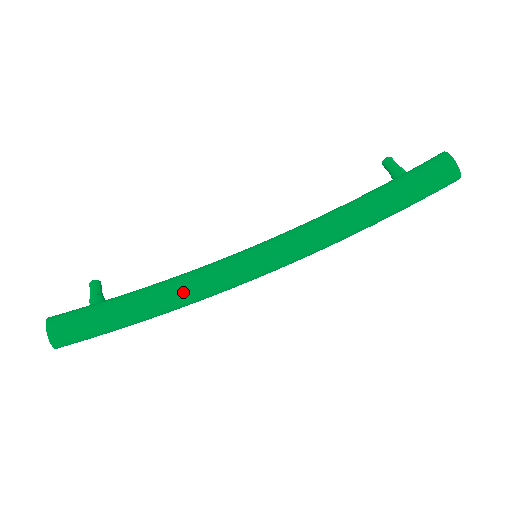
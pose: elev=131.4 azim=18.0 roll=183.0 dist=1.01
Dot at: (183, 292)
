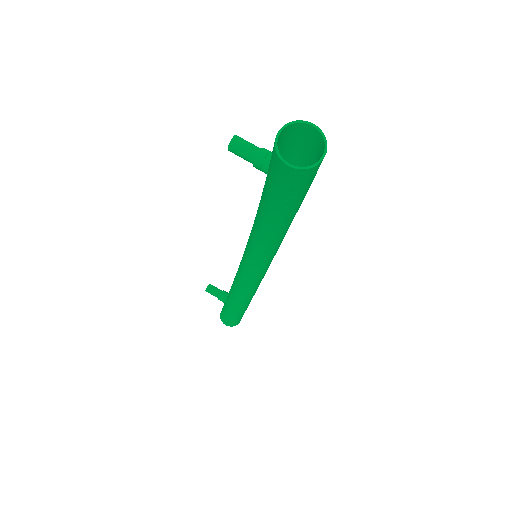
Dot at: (252, 290)
